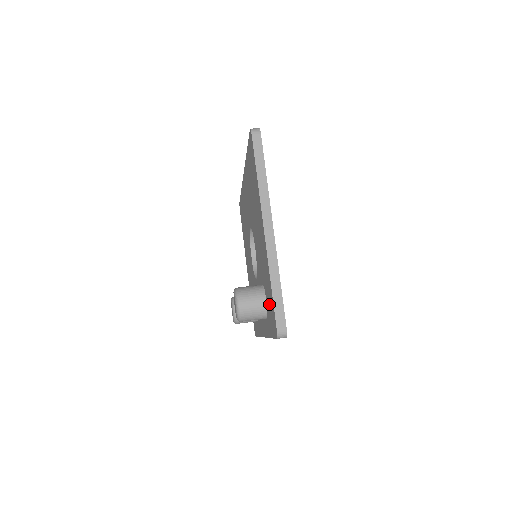
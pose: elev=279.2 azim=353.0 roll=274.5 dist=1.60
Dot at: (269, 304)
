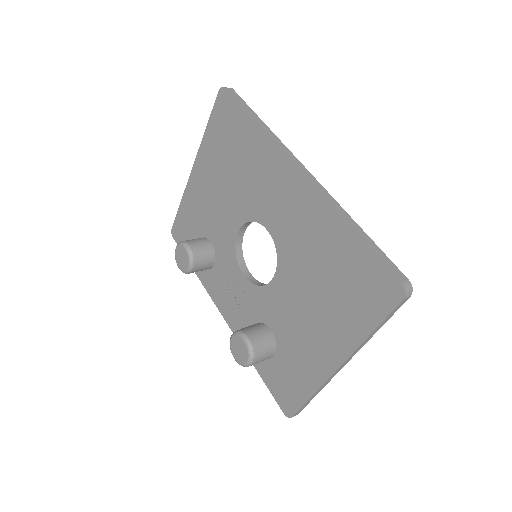
Dot at: (285, 378)
